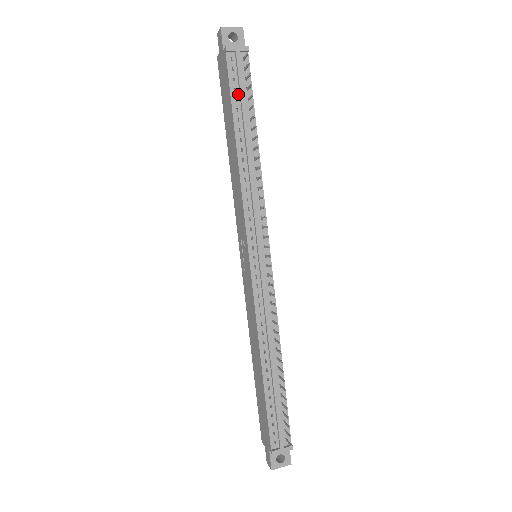
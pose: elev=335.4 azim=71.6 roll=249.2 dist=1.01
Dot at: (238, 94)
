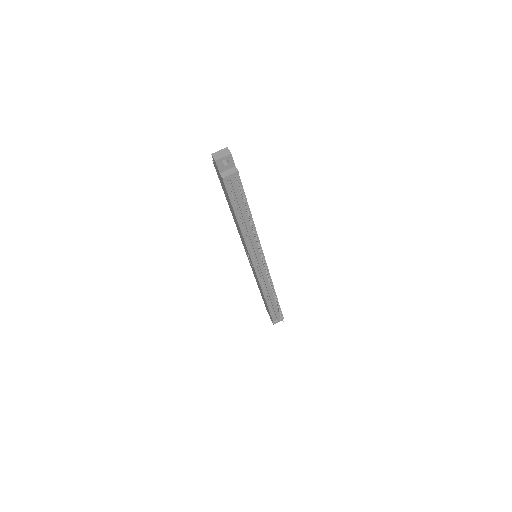
Dot at: (235, 197)
